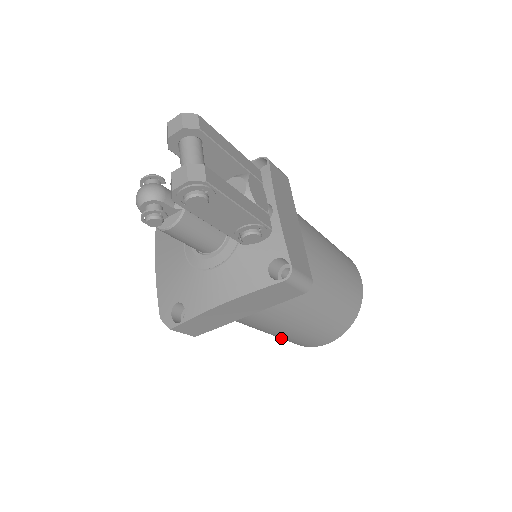
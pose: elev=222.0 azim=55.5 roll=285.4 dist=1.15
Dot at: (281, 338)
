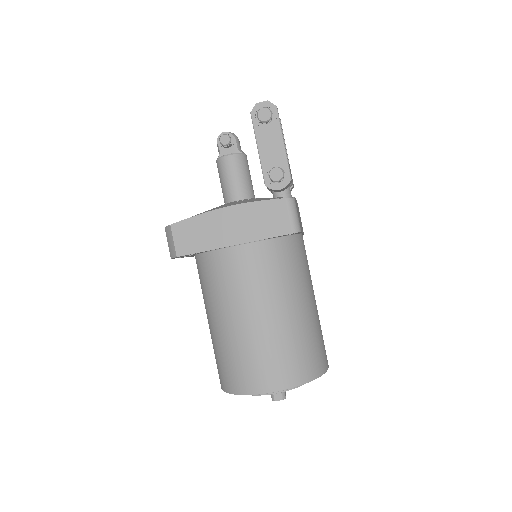
Dot at: (231, 353)
